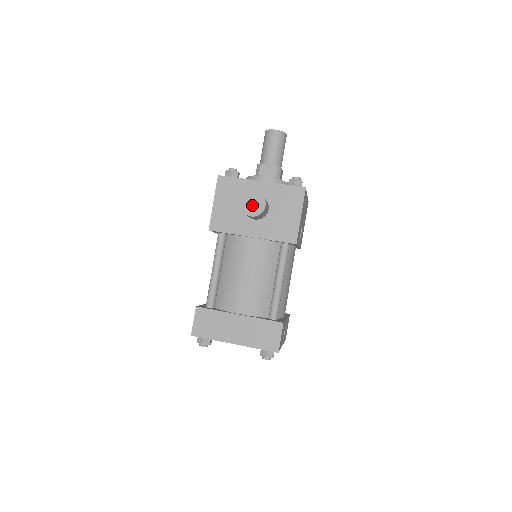
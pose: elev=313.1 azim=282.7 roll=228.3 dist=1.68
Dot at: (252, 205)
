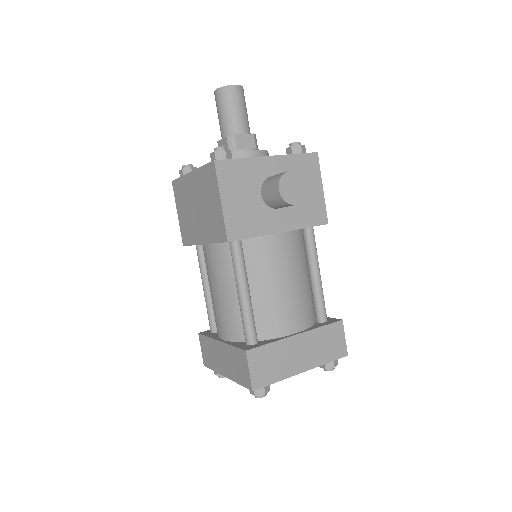
Dot at: (293, 189)
